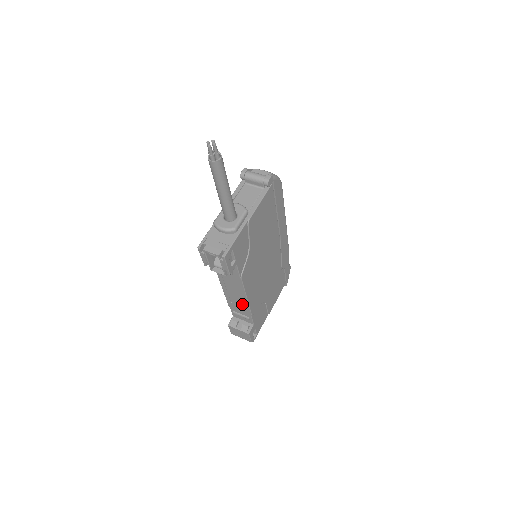
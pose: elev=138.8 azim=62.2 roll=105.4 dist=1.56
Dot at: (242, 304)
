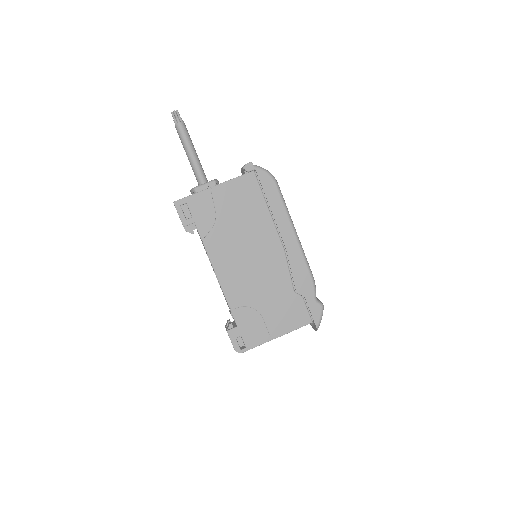
Dot at: occluded
